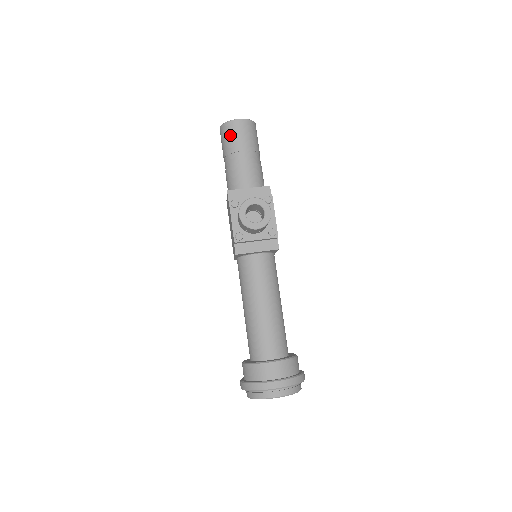
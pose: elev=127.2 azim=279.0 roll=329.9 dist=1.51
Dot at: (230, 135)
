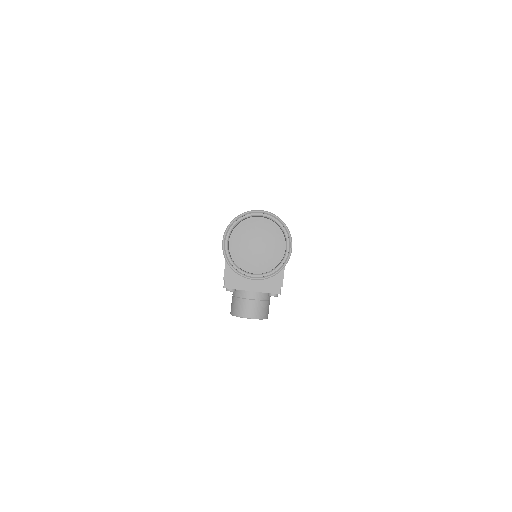
Dot at: occluded
